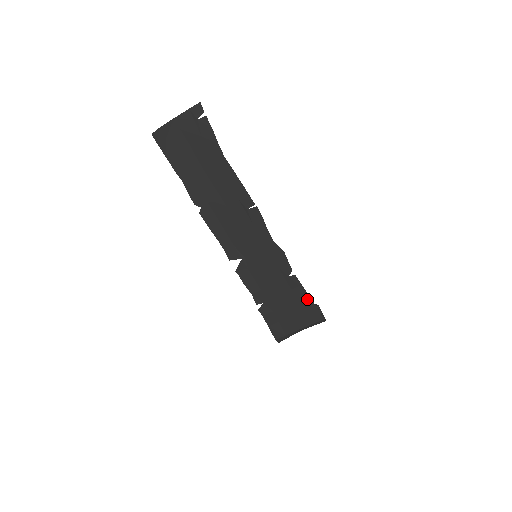
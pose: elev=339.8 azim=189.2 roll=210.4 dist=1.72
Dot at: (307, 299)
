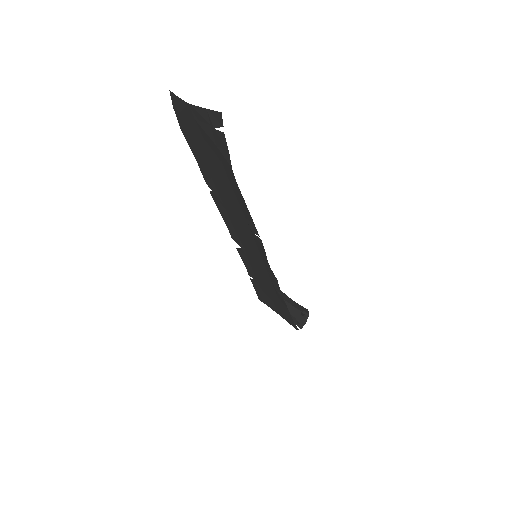
Dot at: (288, 312)
